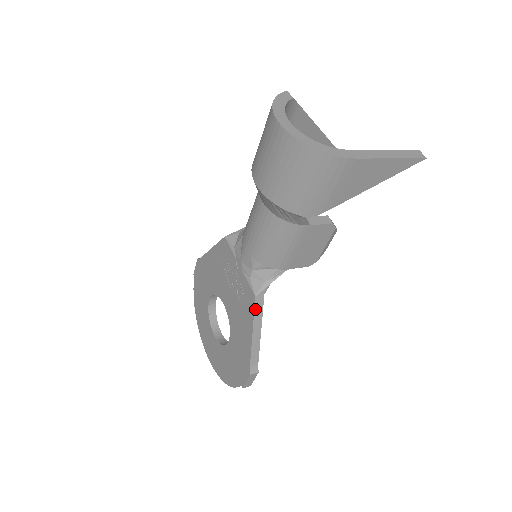
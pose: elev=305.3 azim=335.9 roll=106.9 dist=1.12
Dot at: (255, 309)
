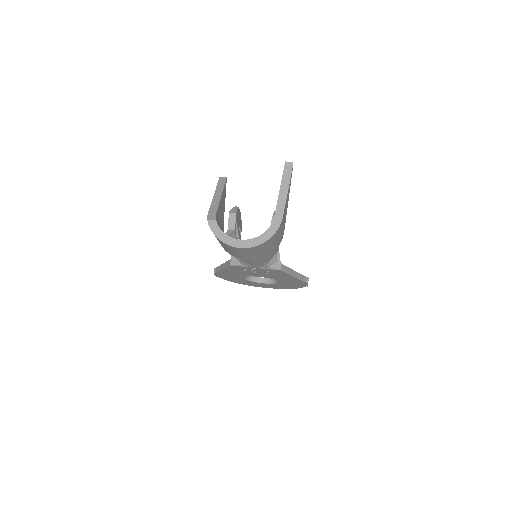
Dot at: (286, 272)
